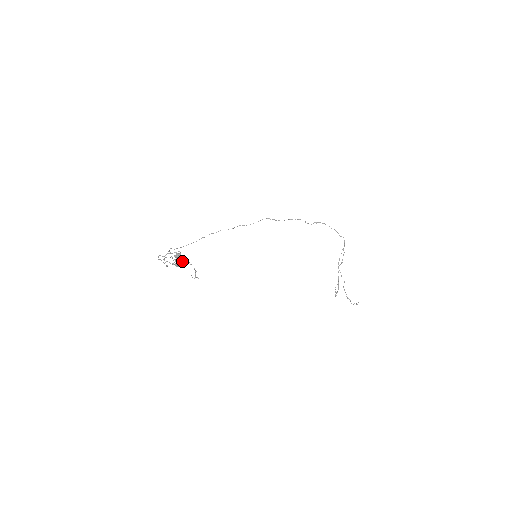
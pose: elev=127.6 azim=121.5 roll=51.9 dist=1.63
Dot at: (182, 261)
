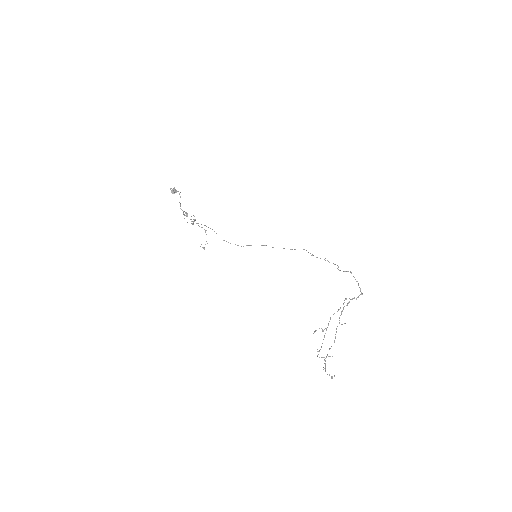
Dot at: occluded
